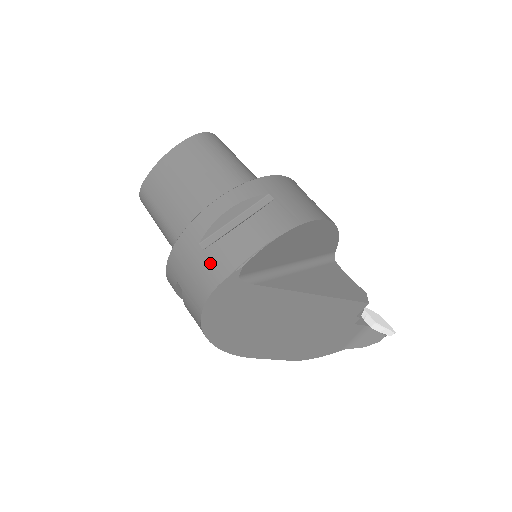
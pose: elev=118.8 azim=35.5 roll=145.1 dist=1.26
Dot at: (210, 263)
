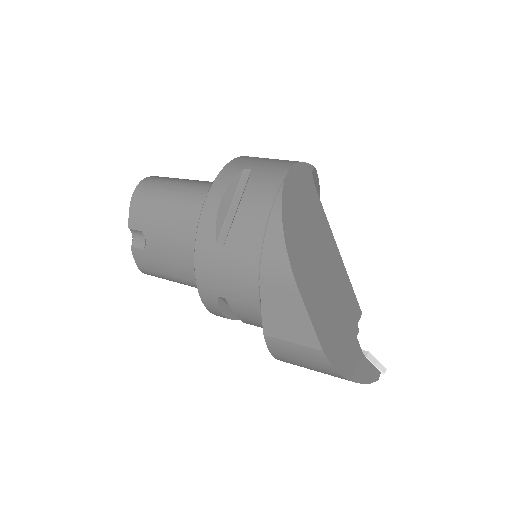
Dot at: occluded
